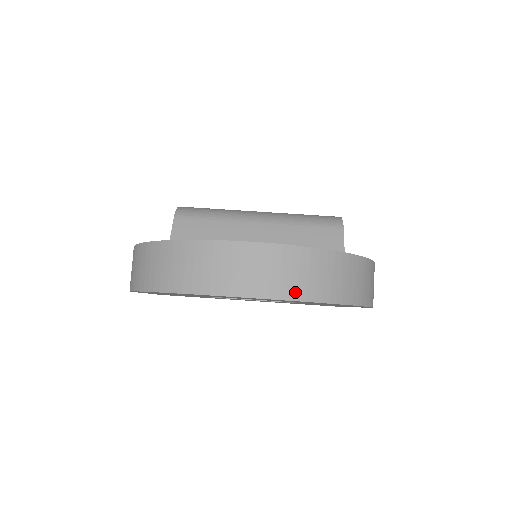
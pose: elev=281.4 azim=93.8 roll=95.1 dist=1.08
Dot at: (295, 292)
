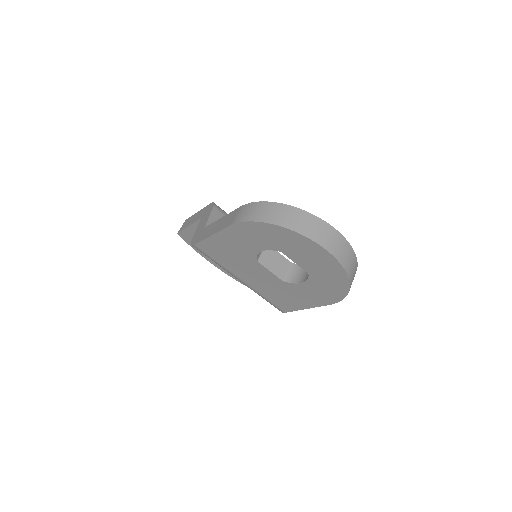
Dot at: (344, 263)
